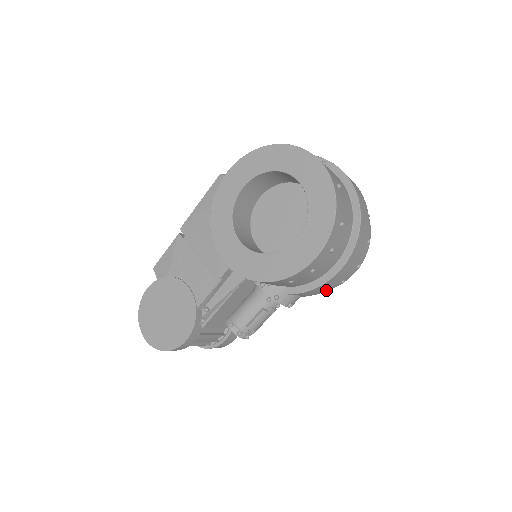
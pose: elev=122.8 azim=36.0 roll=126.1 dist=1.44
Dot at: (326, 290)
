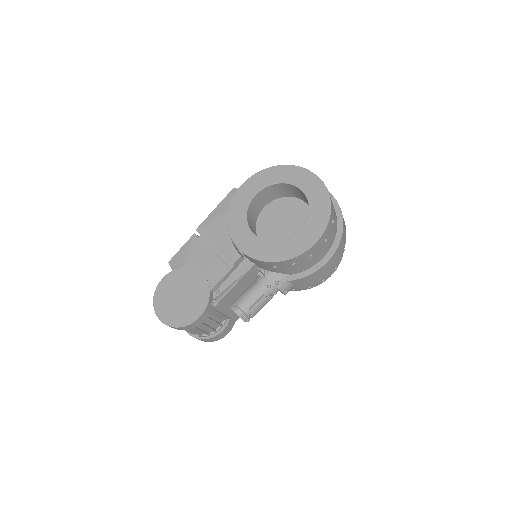
Dot at: occluded
